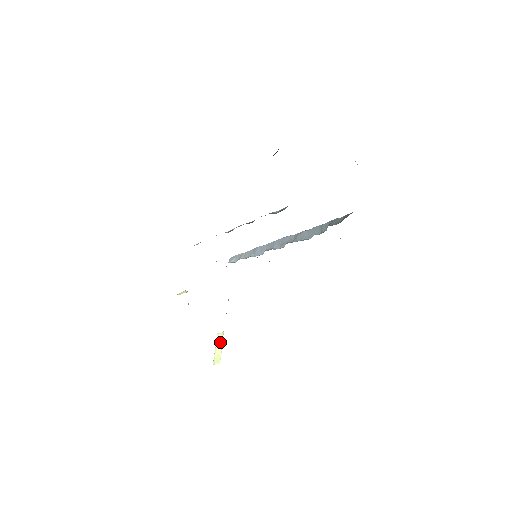
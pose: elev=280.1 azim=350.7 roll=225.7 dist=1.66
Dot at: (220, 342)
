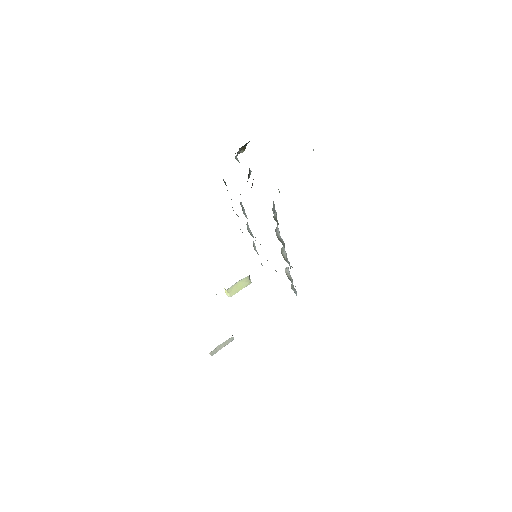
Dot at: occluded
